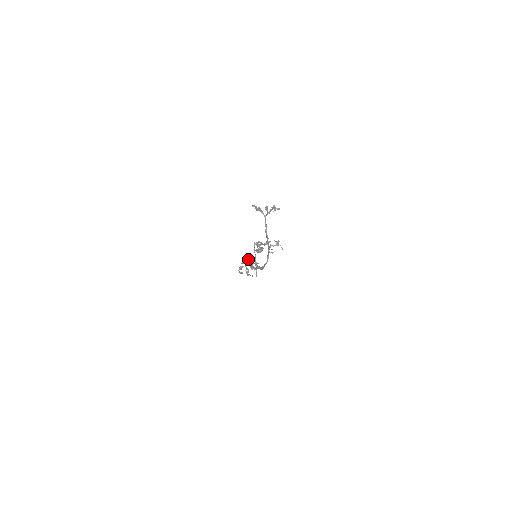
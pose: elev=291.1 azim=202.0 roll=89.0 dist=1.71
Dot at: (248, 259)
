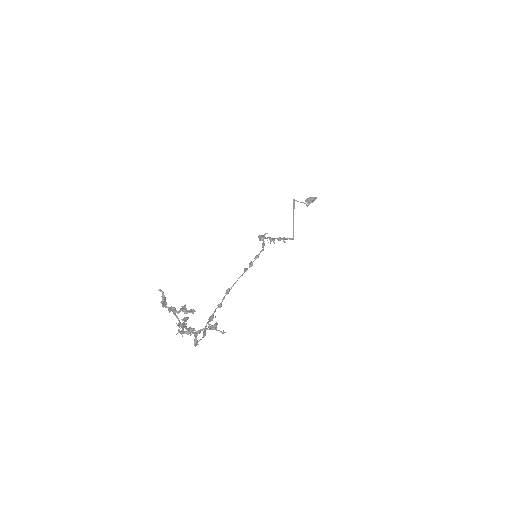
Dot at: (262, 239)
